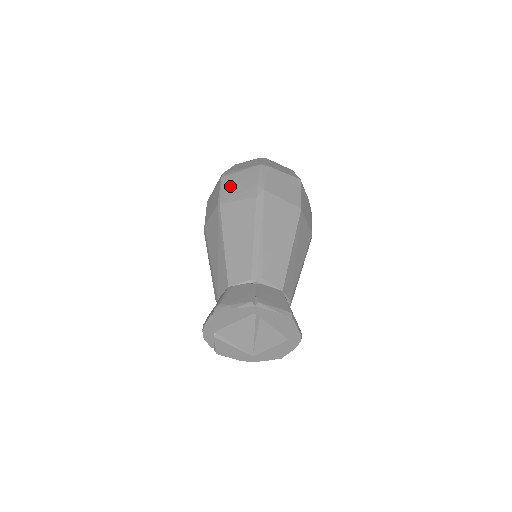
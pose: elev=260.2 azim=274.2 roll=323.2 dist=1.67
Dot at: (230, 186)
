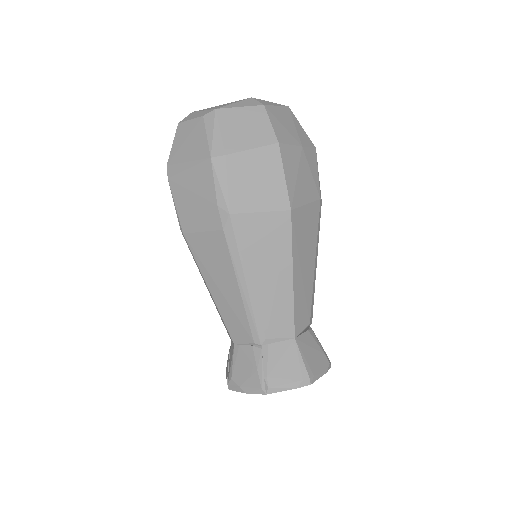
Dot at: (184, 201)
